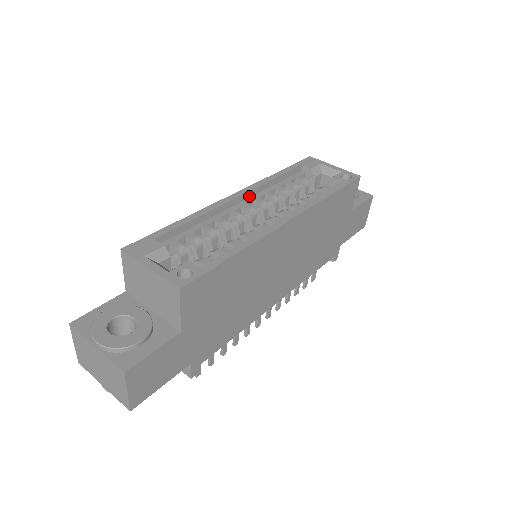
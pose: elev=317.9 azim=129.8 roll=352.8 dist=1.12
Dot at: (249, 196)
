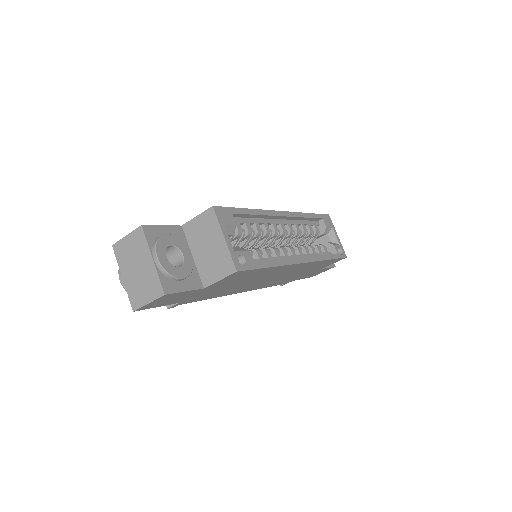
Dot at: (287, 218)
